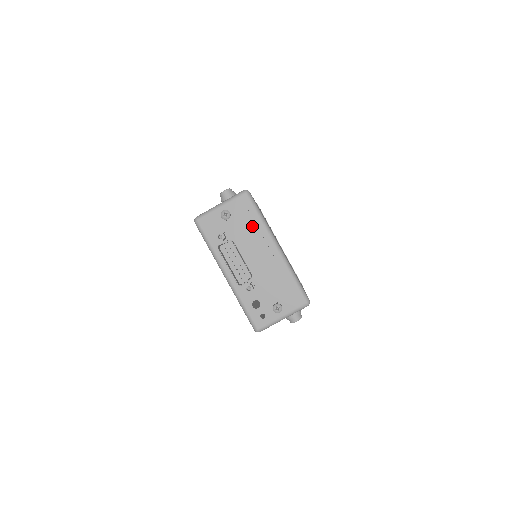
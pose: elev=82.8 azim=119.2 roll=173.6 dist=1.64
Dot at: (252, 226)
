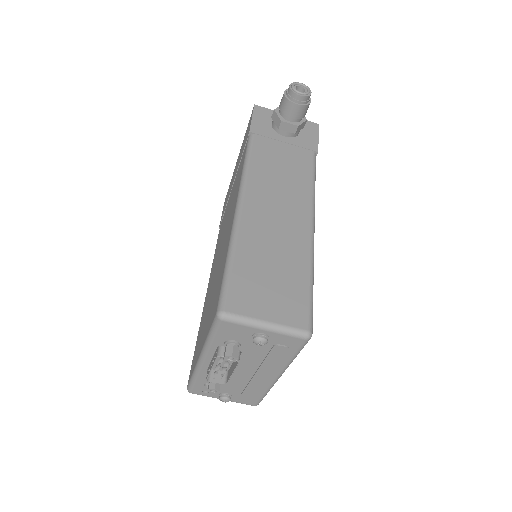
Dot at: (276, 359)
